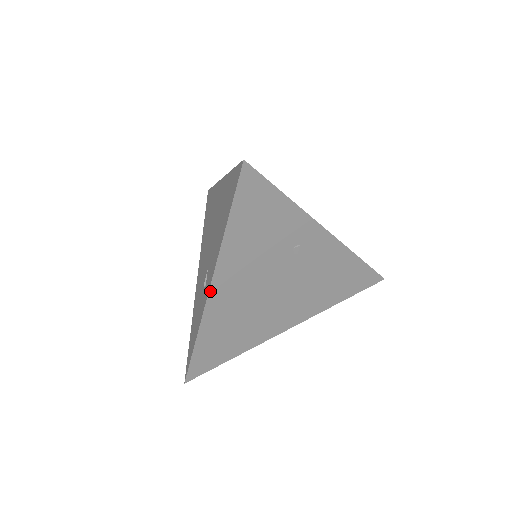
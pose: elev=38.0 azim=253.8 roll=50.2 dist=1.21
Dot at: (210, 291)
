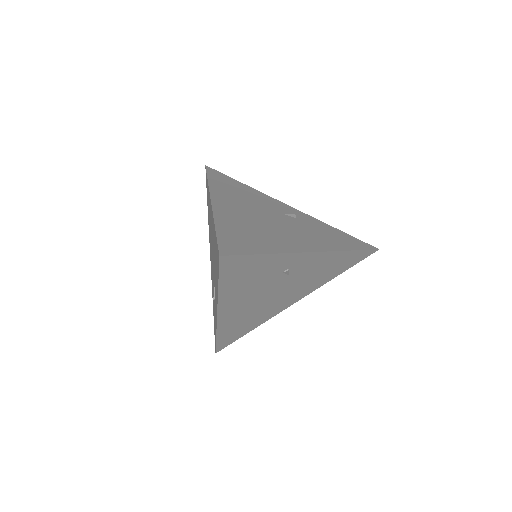
Dot at: (218, 316)
